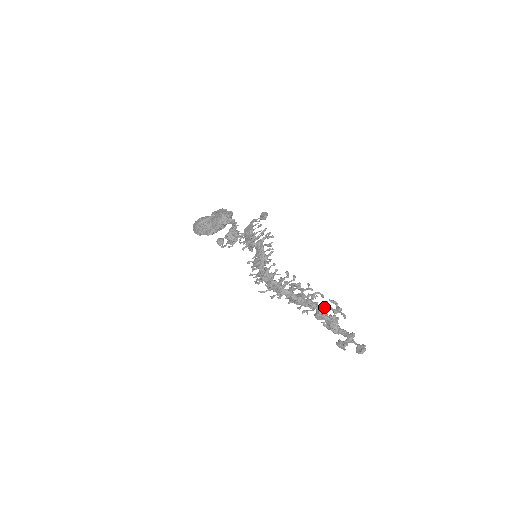
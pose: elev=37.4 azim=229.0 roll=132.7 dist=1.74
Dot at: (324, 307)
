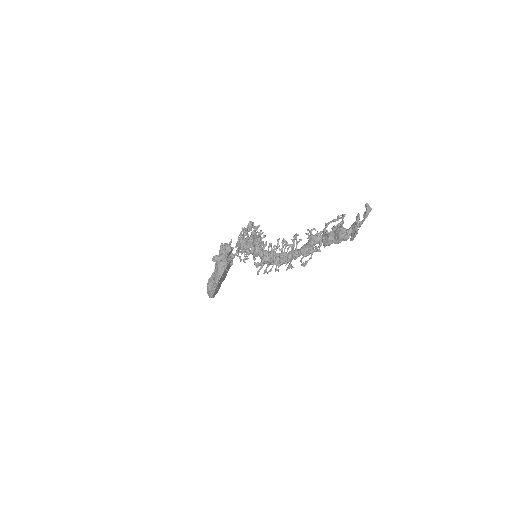
Dot at: occluded
